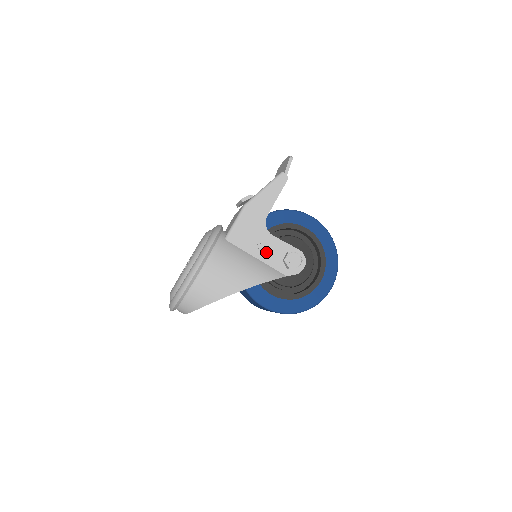
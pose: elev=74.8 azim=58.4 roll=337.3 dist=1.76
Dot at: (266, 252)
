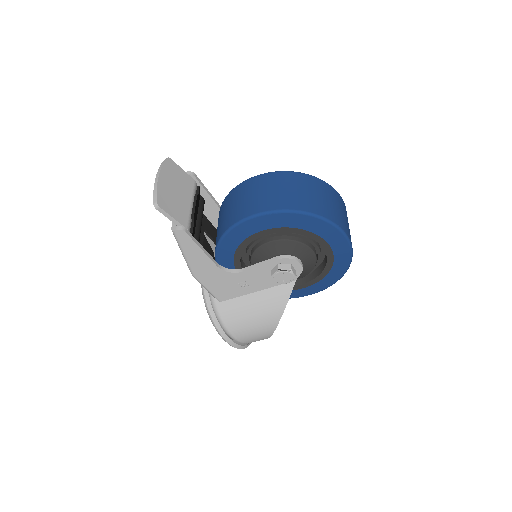
Dot at: (256, 283)
